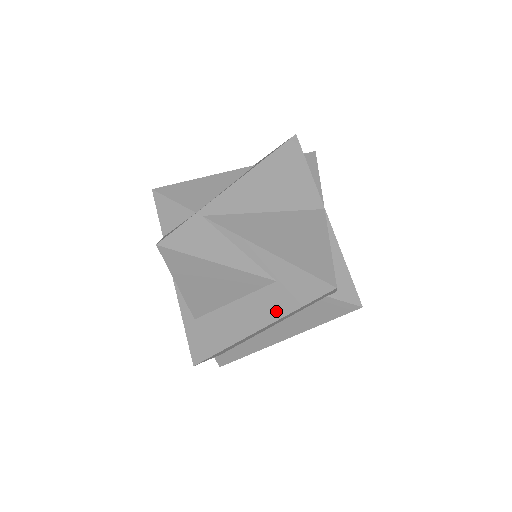
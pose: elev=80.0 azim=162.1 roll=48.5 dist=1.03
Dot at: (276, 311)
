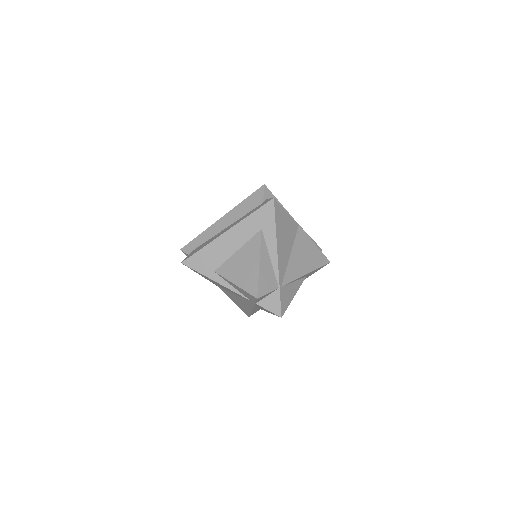
Dot at: occluded
